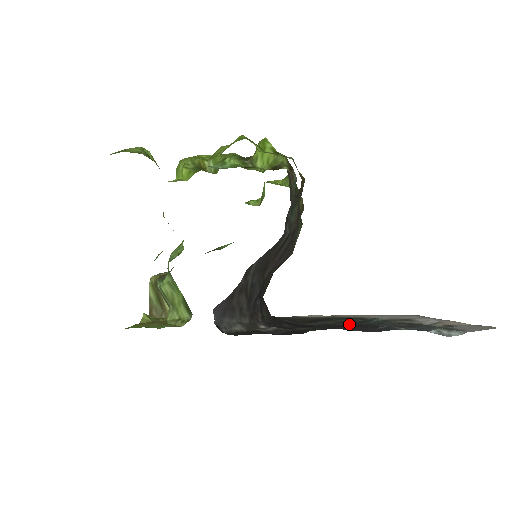
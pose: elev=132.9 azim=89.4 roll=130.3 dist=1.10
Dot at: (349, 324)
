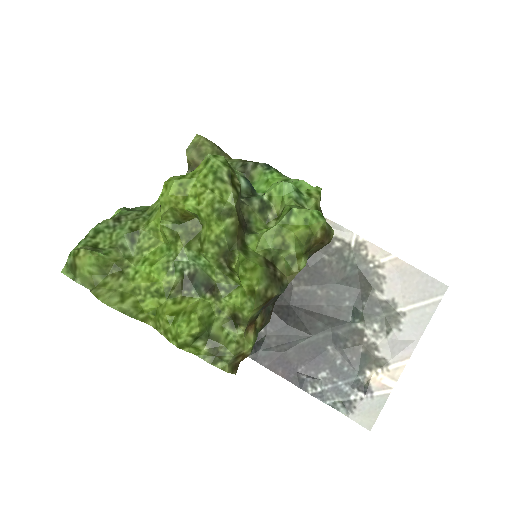
Dot at: (296, 346)
